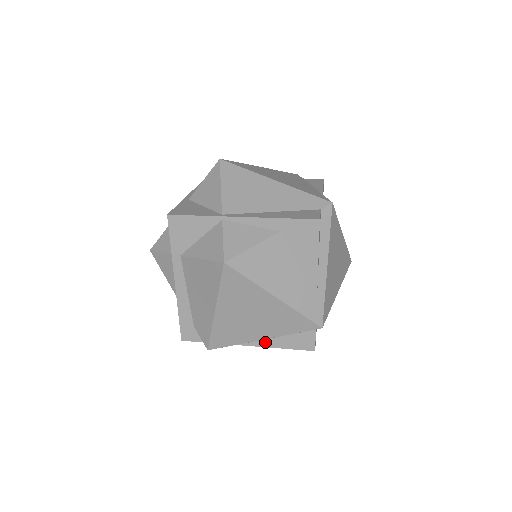
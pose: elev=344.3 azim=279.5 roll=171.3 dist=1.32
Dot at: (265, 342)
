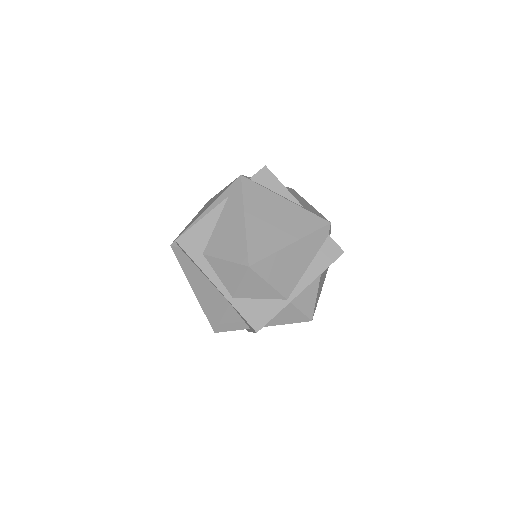
Dot at: occluded
